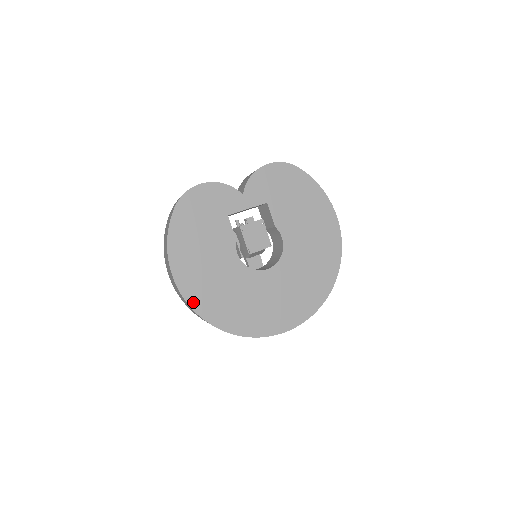
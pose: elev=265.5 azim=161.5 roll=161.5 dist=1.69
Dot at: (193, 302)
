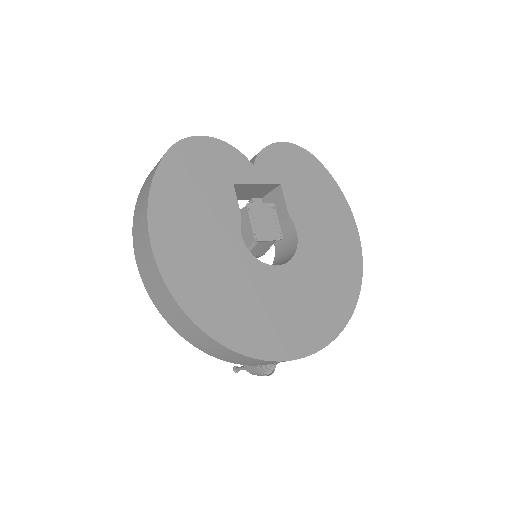
Dot at: (175, 286)
